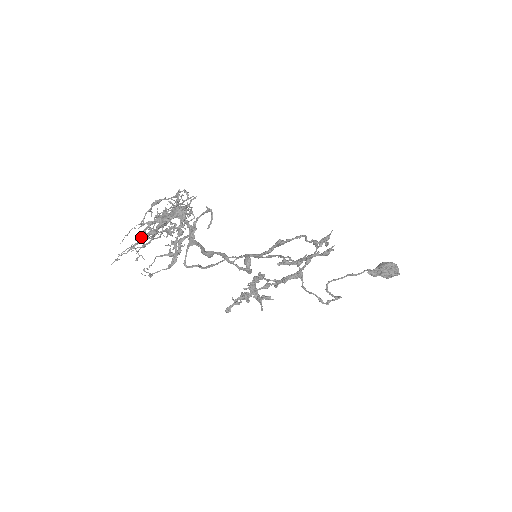
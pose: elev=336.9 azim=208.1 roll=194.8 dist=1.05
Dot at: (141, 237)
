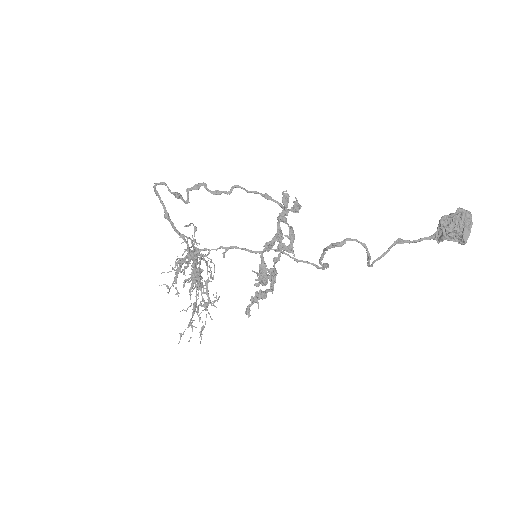
Dot at: occluded
